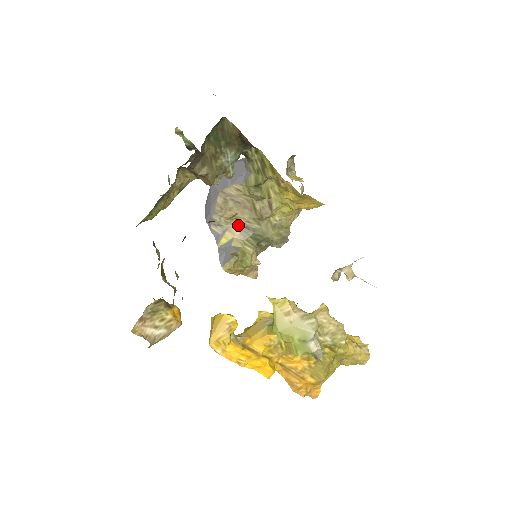
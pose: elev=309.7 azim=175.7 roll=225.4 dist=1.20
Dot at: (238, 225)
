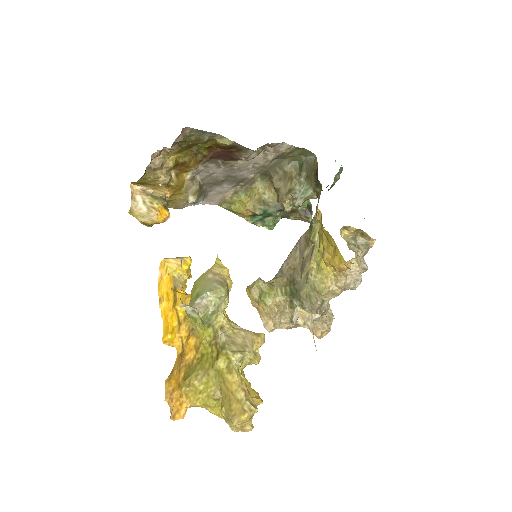
Dot at: (291, 276)
